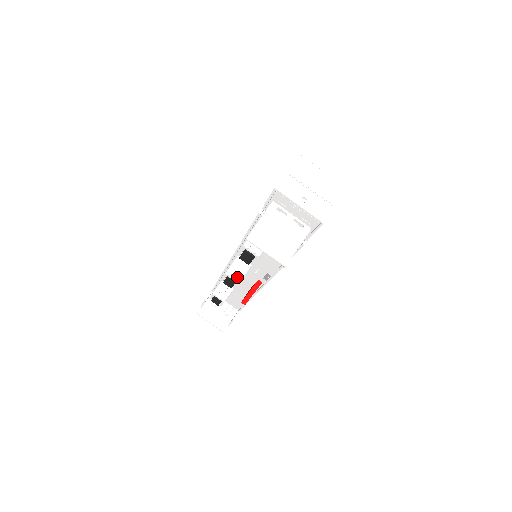
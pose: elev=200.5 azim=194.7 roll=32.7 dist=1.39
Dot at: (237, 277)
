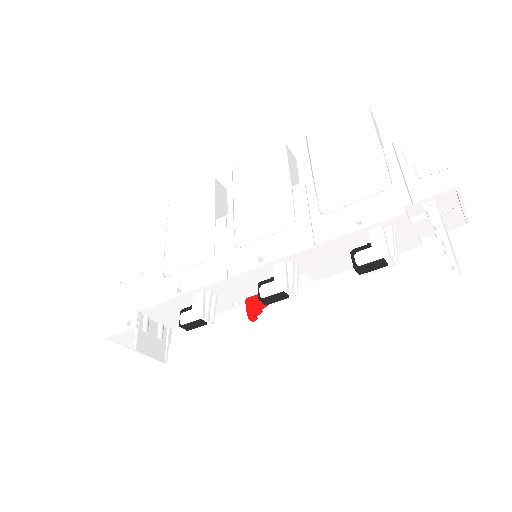
Dot at: (297, 290)
